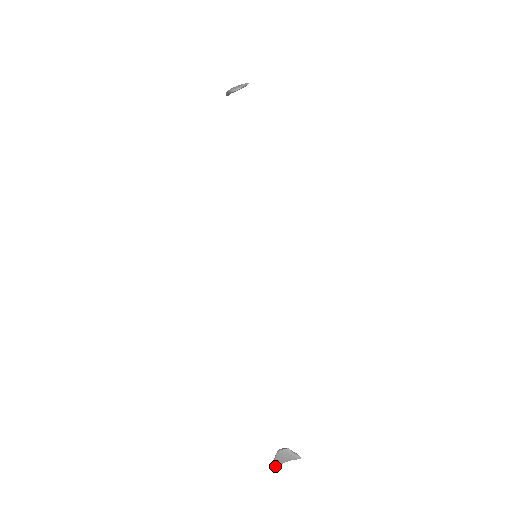
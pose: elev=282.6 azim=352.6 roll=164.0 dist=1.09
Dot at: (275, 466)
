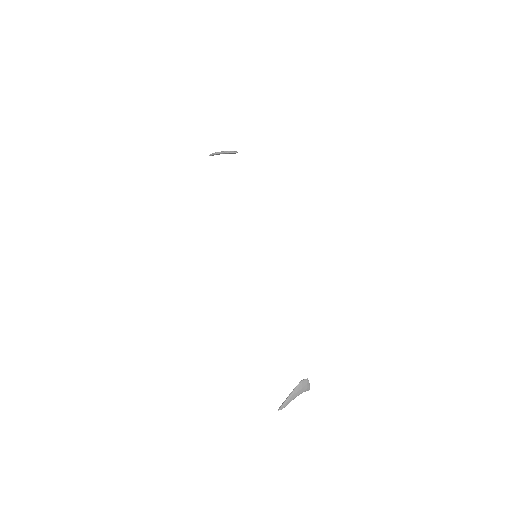
Dot at: (284, 406)
